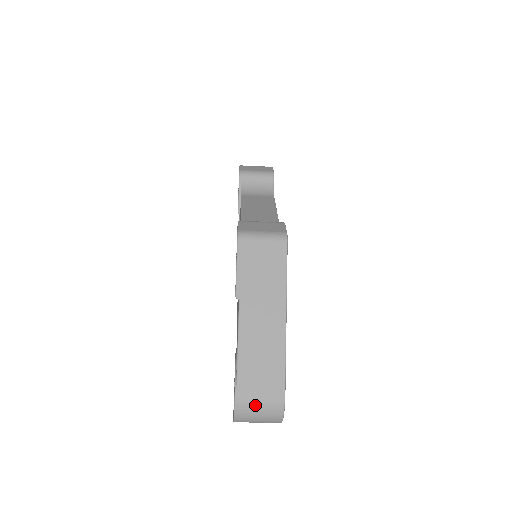
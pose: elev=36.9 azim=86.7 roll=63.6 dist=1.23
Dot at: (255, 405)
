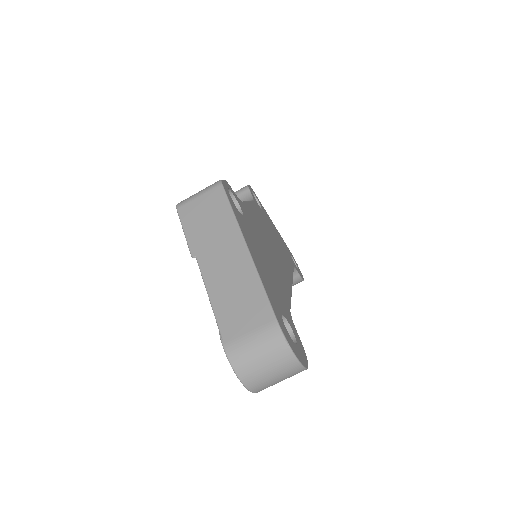
Dot at: (250, 350)
